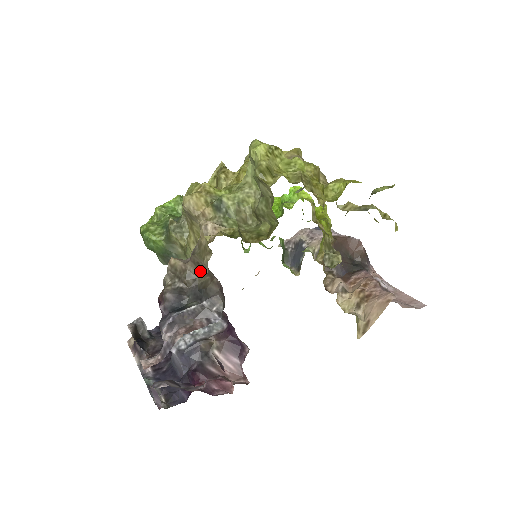
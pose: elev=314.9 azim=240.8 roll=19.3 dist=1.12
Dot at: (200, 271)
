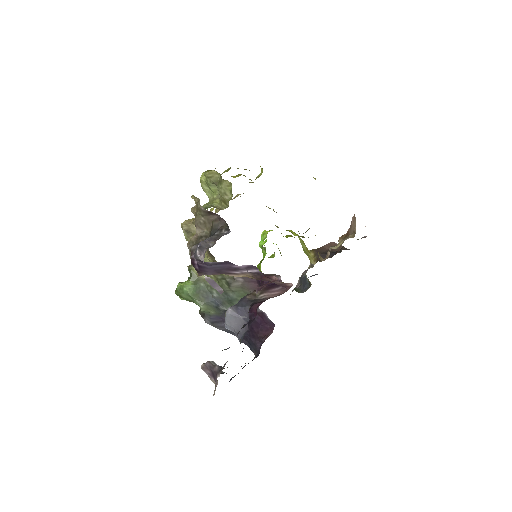
Dot at: (206, 231)
